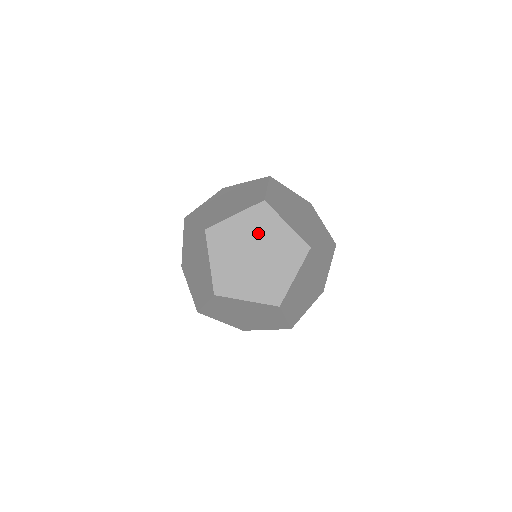
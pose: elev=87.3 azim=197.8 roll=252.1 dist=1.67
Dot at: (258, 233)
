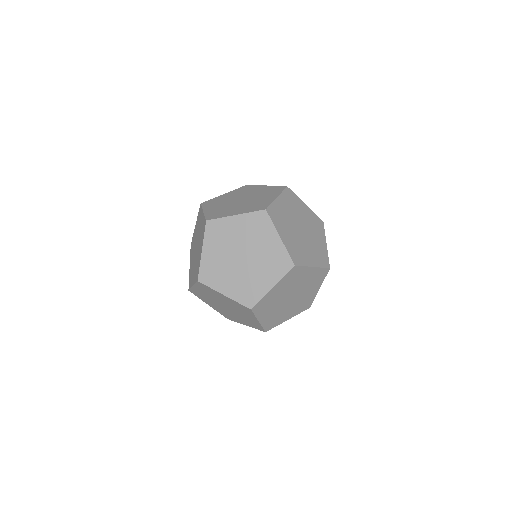
Dot at: (214, 297)
